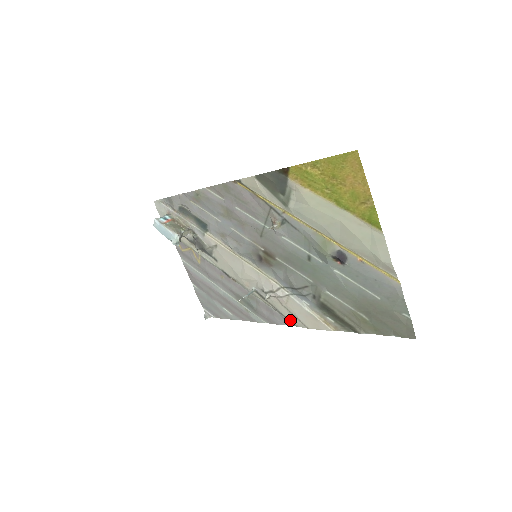
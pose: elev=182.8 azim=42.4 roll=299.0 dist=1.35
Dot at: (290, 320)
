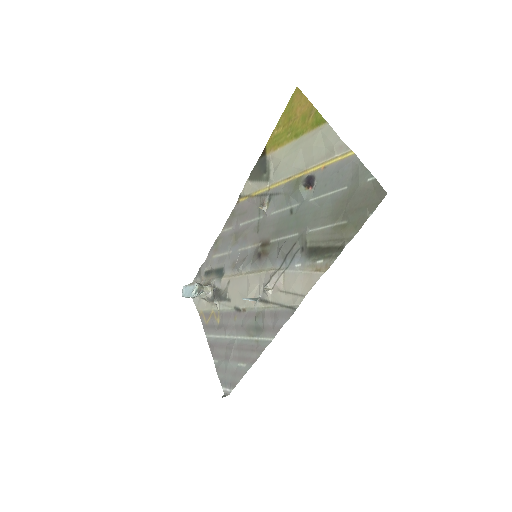
Dot at: (290, 306)
